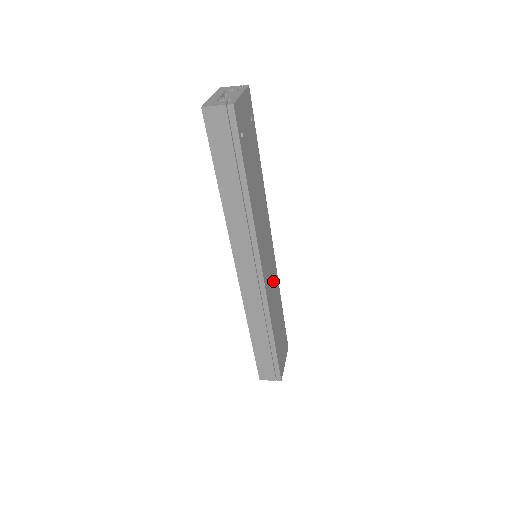
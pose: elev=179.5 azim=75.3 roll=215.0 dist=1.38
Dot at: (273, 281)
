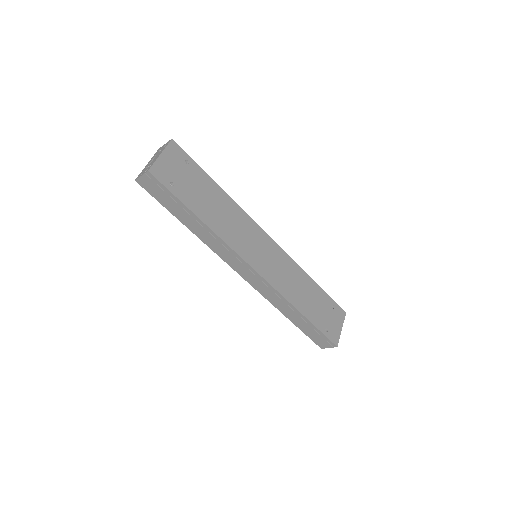
Dot at: (285, 269)
